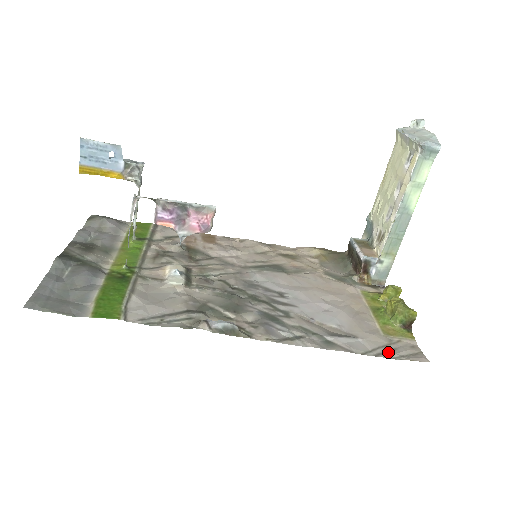
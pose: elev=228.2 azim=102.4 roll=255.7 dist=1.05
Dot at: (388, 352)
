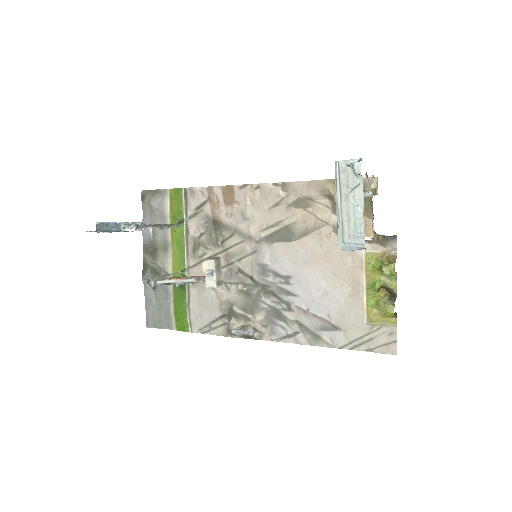
Dot at: (363, 344)
